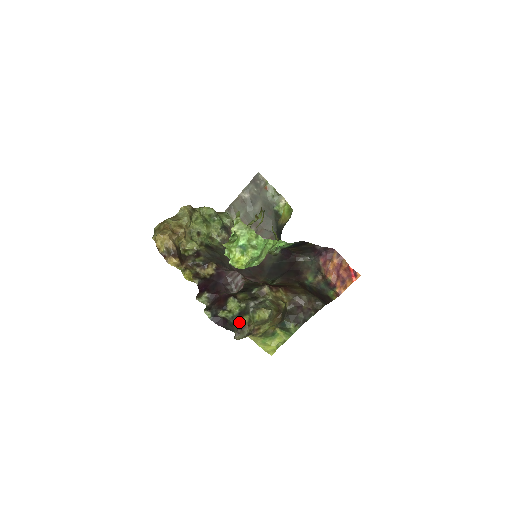
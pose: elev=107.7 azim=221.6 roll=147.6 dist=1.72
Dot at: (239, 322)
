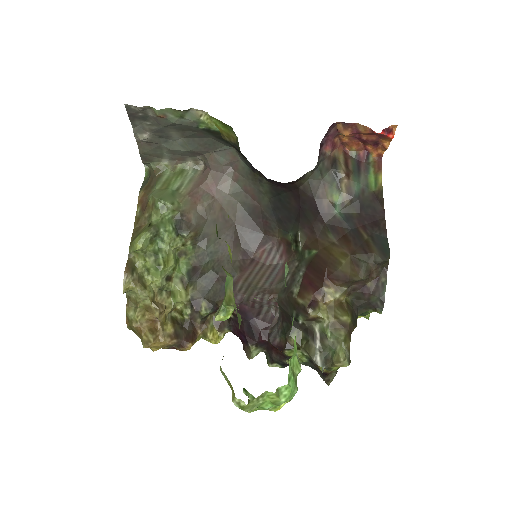
Dot at: (318, 370)
